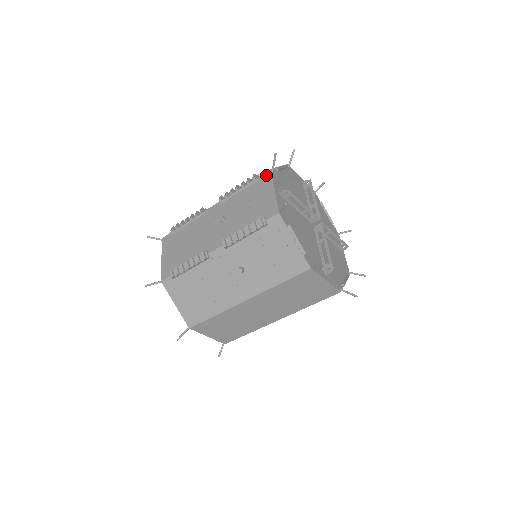
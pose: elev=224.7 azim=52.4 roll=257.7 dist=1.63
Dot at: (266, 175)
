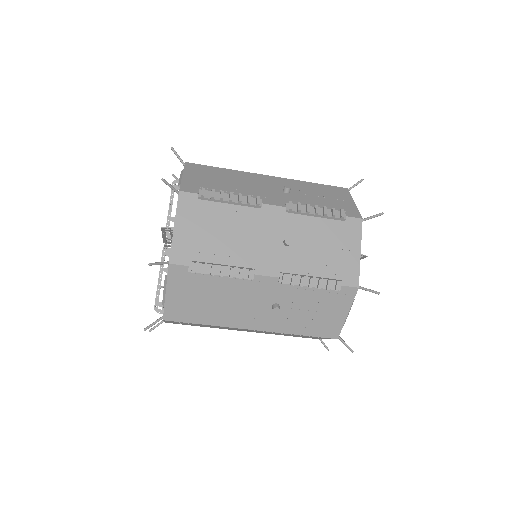
Dot at: (356, 223)
